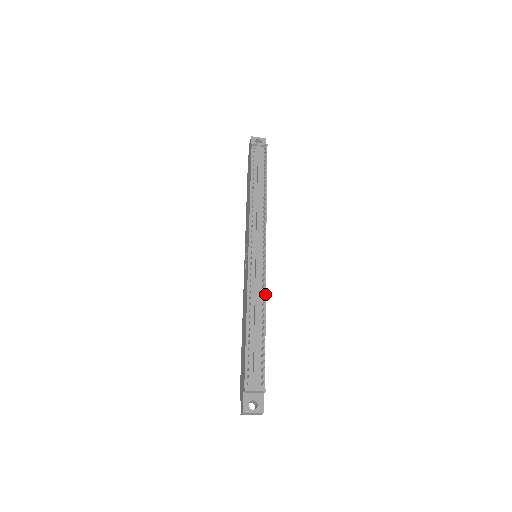
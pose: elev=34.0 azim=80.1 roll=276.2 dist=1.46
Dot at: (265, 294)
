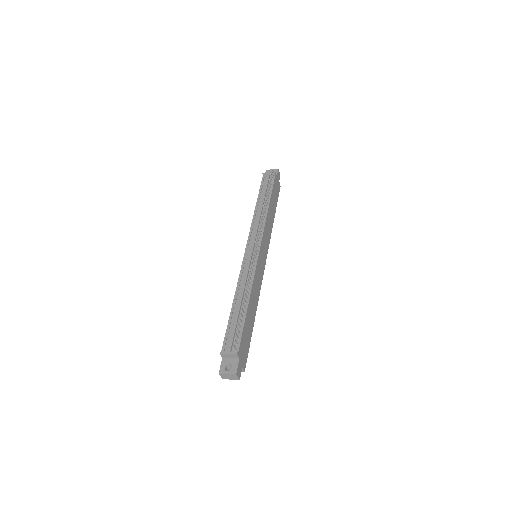
Dot at: (253, 281)
